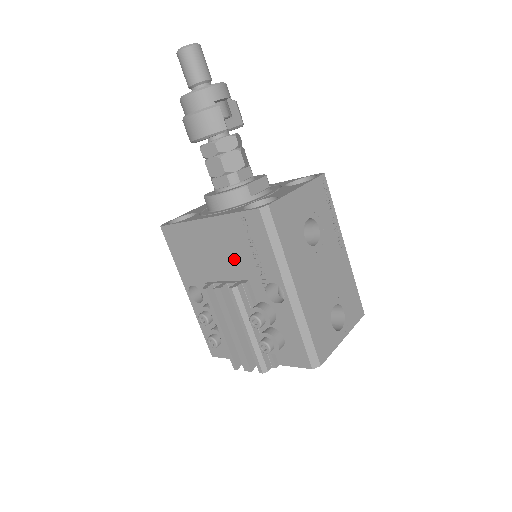
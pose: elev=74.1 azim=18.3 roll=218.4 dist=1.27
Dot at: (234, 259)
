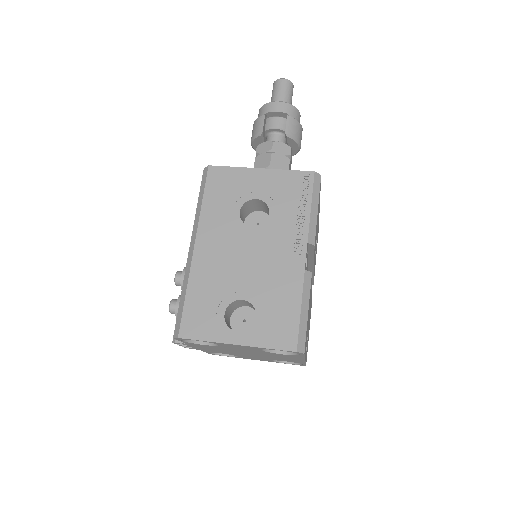
Dot at: occluded
